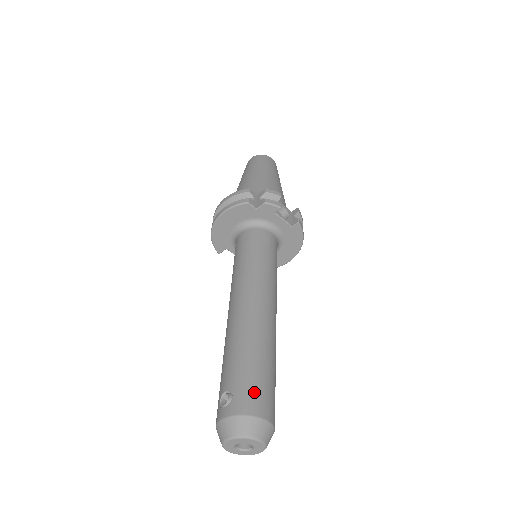
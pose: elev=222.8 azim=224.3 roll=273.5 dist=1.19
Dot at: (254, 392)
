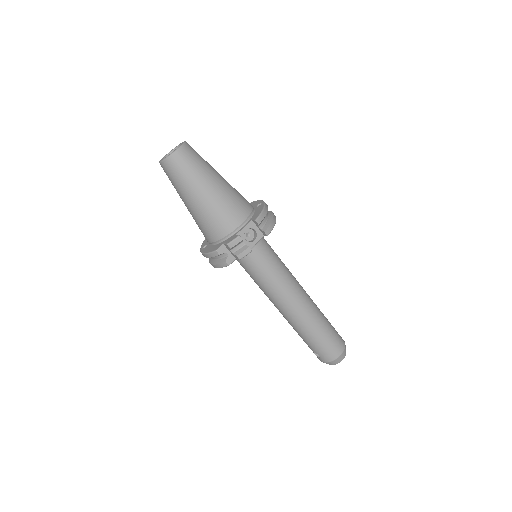
Dot at: (327, 351)
